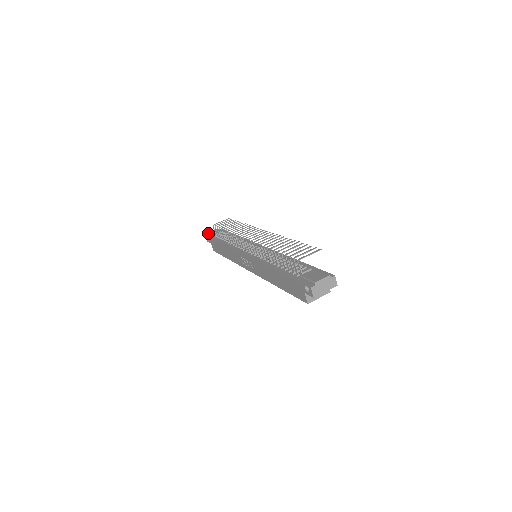
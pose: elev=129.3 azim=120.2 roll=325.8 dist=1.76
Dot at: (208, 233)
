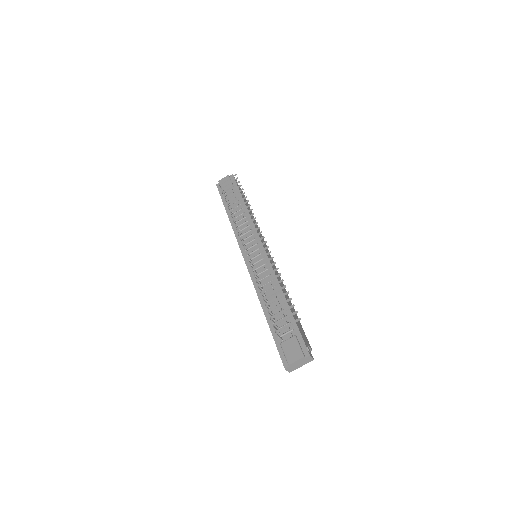
Dot at: (218, 183)
